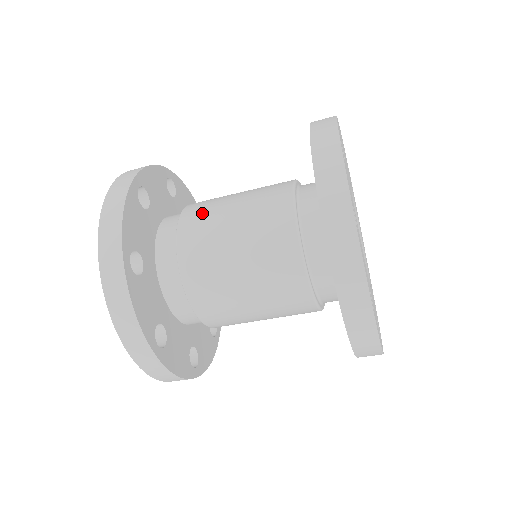
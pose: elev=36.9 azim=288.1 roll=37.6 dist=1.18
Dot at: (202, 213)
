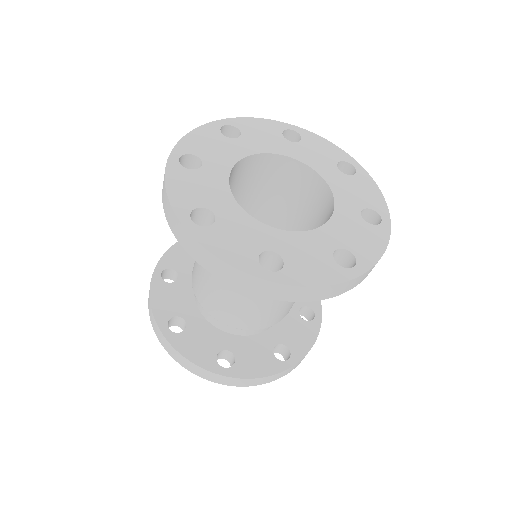
Dot at: (206, 297)
